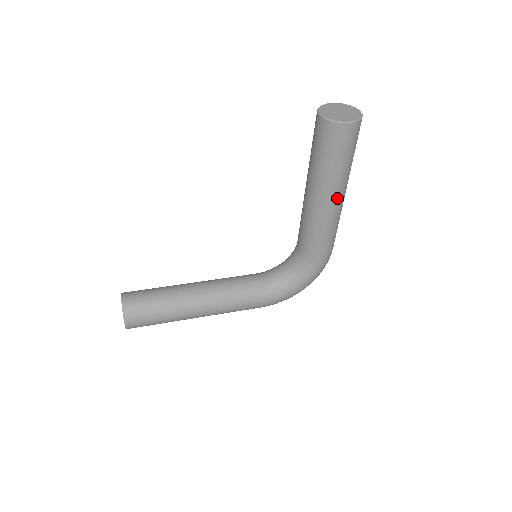
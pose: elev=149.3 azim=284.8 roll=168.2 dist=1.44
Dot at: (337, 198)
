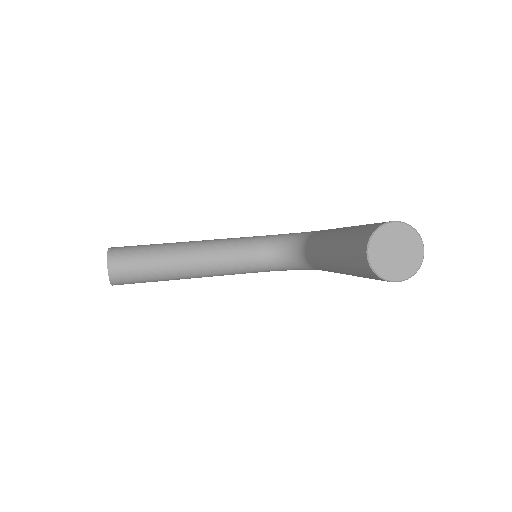
Dot at: occluded
